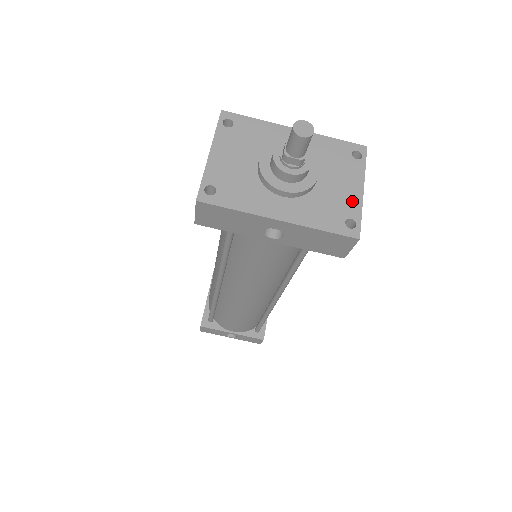
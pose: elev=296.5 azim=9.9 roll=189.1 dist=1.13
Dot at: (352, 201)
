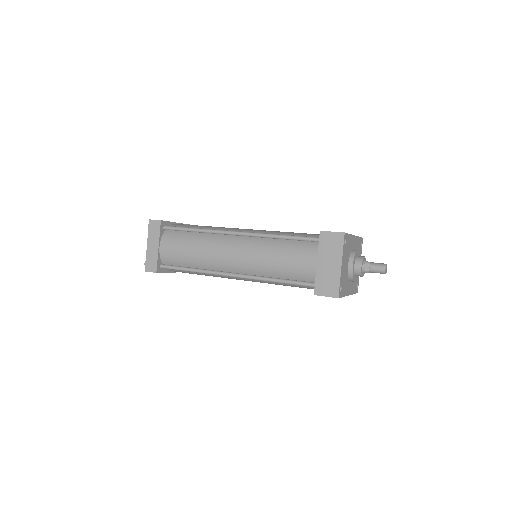
Dot at: occluded
